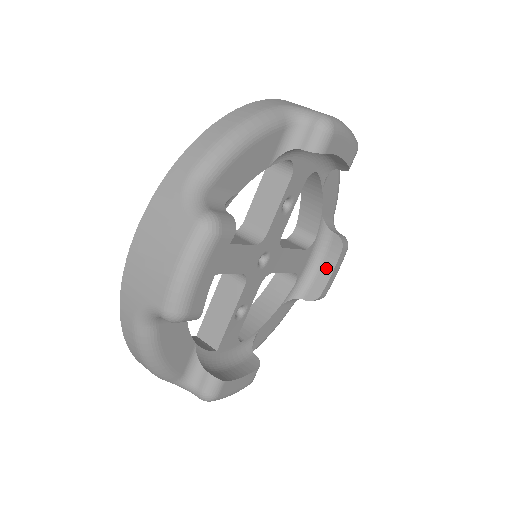
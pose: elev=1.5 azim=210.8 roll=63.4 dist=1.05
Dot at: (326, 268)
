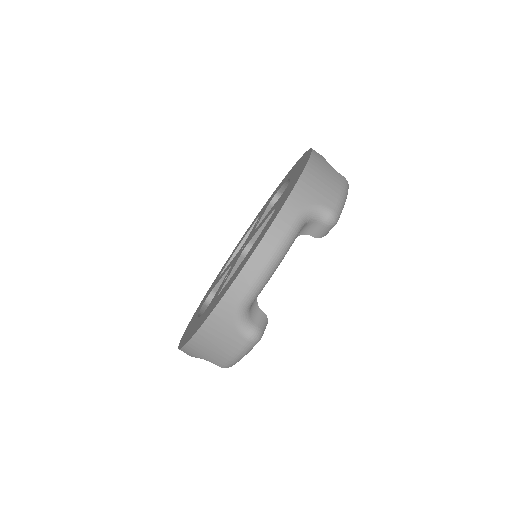
Dot at: occluded
